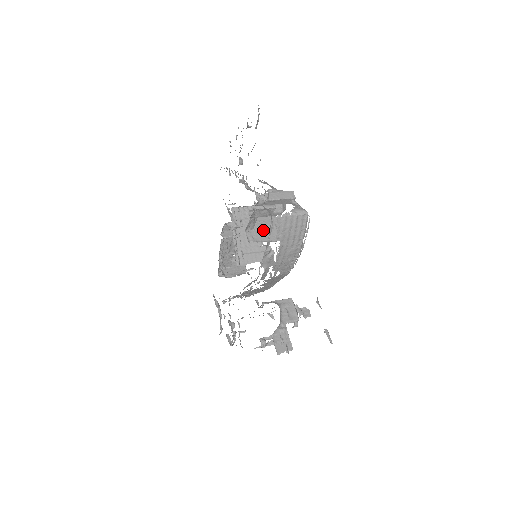
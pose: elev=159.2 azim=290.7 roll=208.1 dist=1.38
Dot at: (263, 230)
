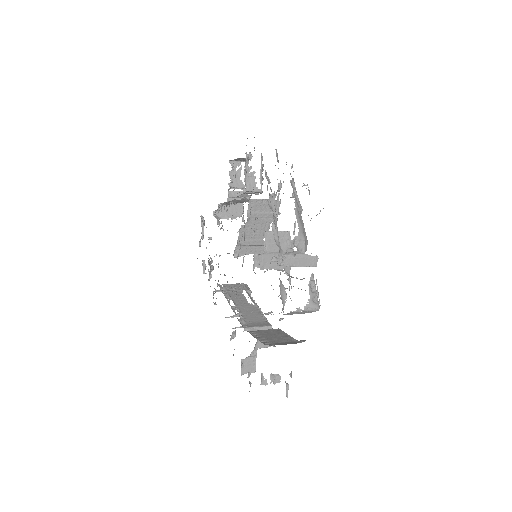
Dot at: (272, 255)
